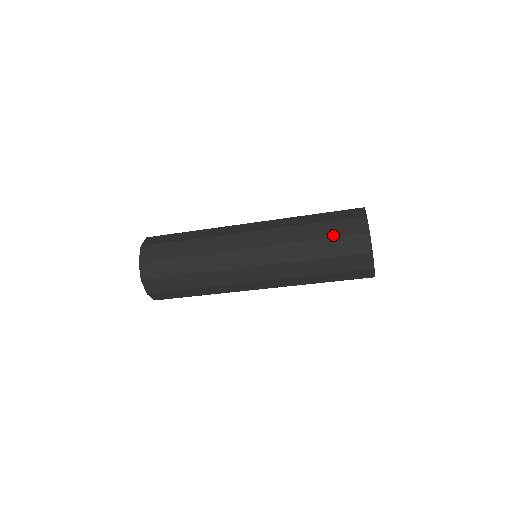
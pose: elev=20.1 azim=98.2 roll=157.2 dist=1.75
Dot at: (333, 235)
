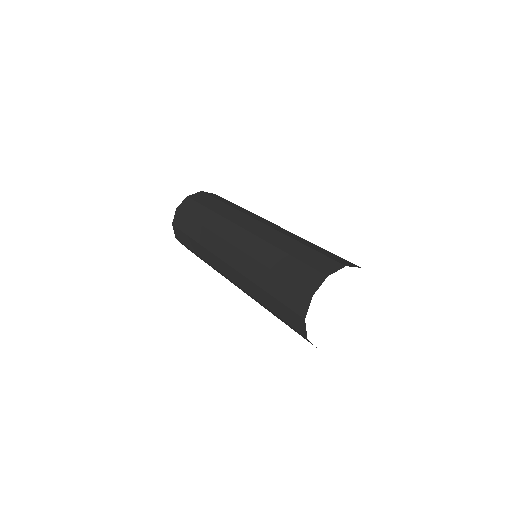
Dot at: (278, 297)
